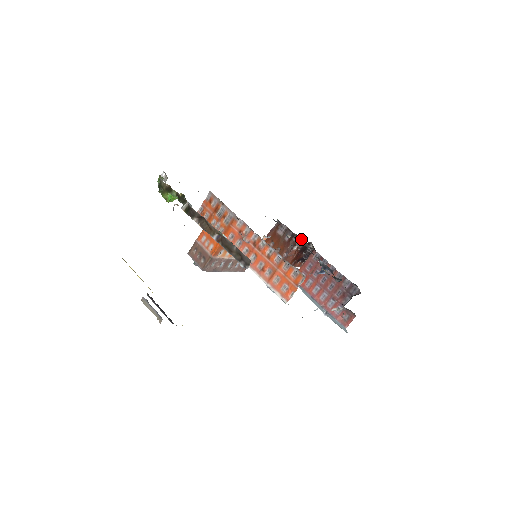
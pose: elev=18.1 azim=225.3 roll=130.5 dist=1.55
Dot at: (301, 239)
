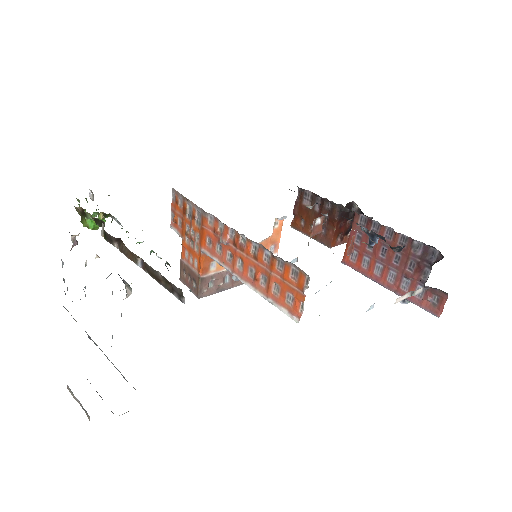
Dot at: (334, 203)
